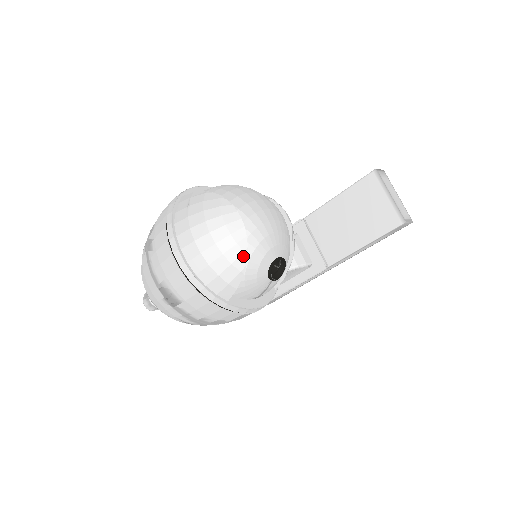
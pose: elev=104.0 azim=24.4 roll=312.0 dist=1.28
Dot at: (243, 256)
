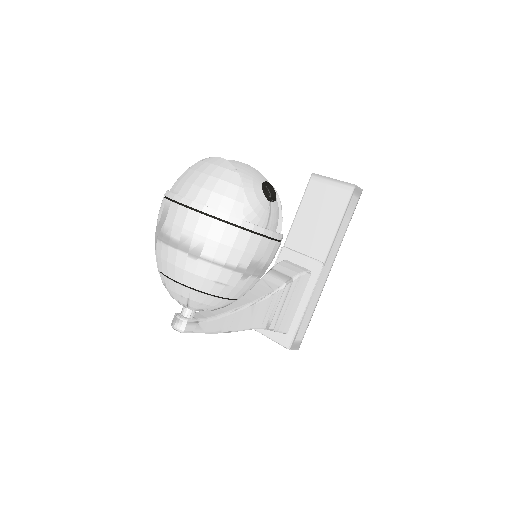
Dot at: (235, 175)
